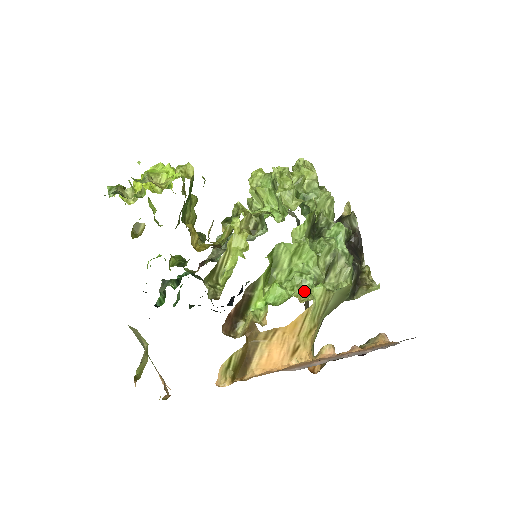
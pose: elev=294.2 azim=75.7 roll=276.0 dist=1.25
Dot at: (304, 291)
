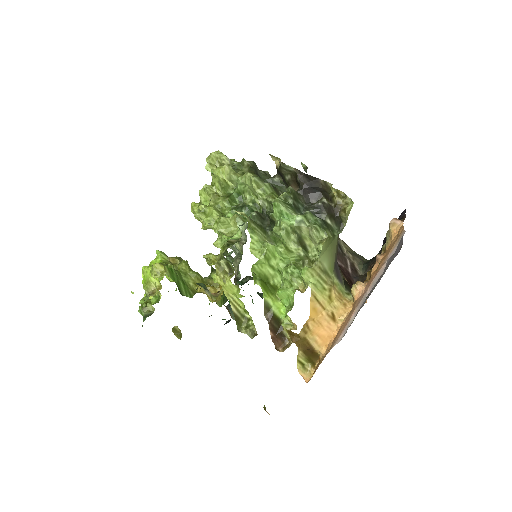
Dot at: (299, 279)
